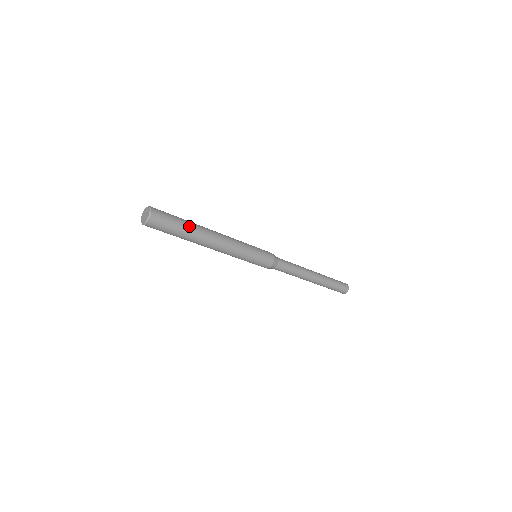
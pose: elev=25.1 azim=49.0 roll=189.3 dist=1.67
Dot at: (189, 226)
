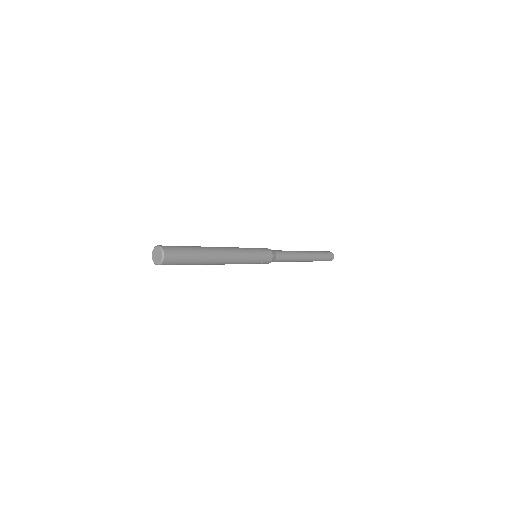
Dot at: (196, 248)
